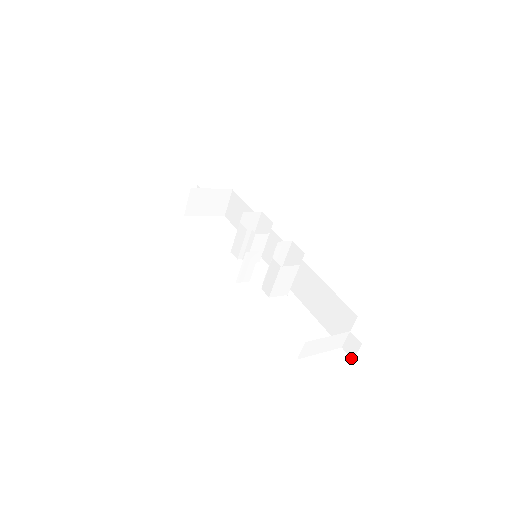
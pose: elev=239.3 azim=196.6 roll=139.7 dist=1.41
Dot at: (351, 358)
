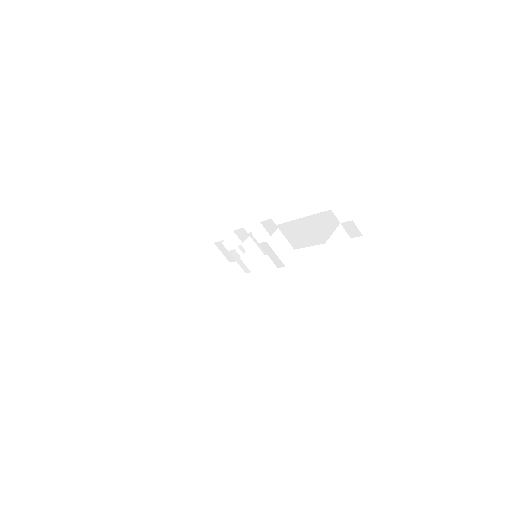
Dot at: occluded
